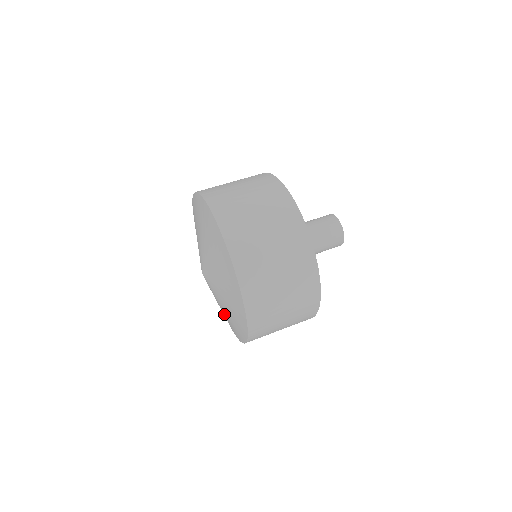
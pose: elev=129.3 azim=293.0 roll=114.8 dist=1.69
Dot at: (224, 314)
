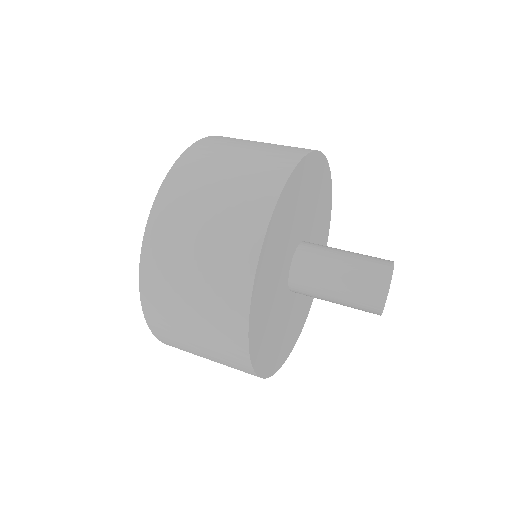
Dot at: occluded
